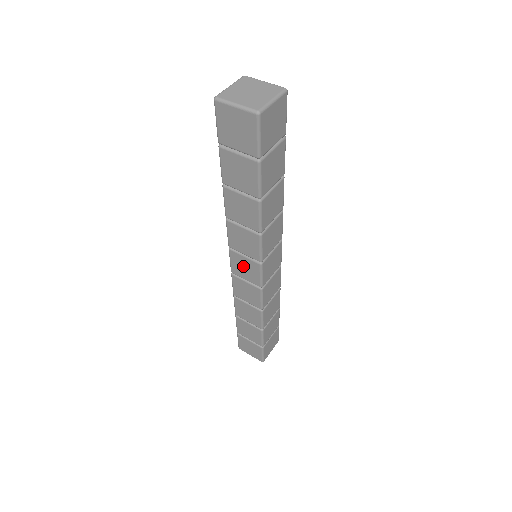
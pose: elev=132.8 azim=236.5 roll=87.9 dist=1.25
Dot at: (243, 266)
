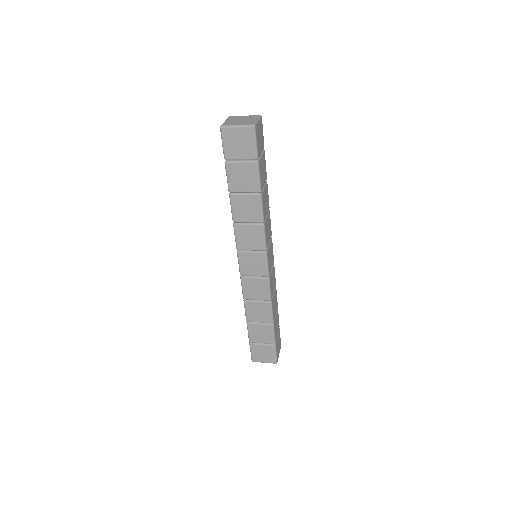
Dot at: (251, 263)
